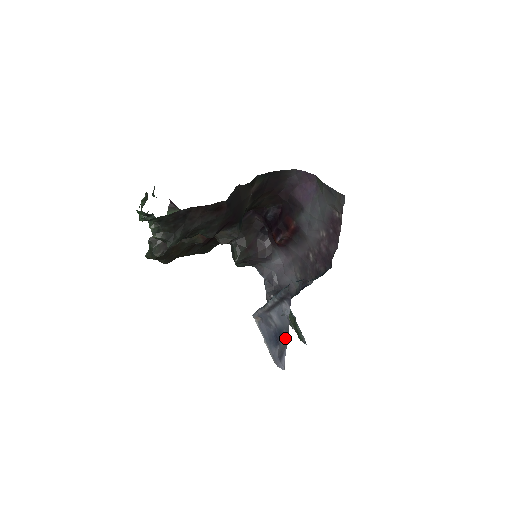
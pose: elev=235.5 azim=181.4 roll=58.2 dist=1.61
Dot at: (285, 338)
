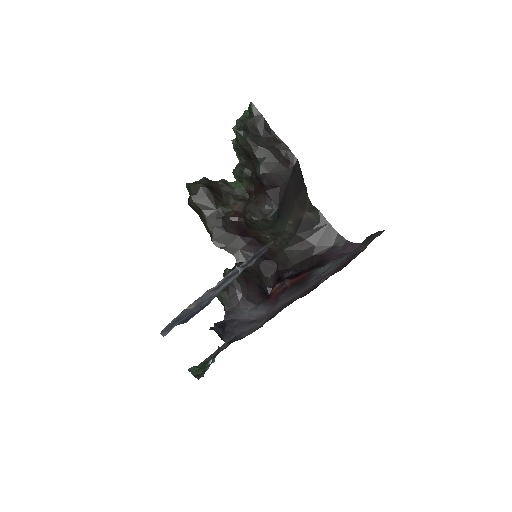
Dot at: occluded
